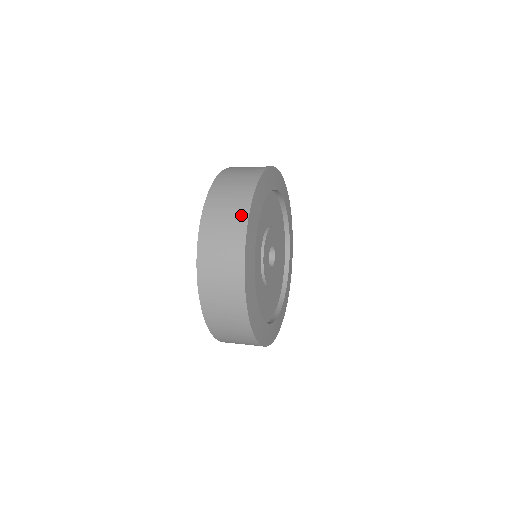
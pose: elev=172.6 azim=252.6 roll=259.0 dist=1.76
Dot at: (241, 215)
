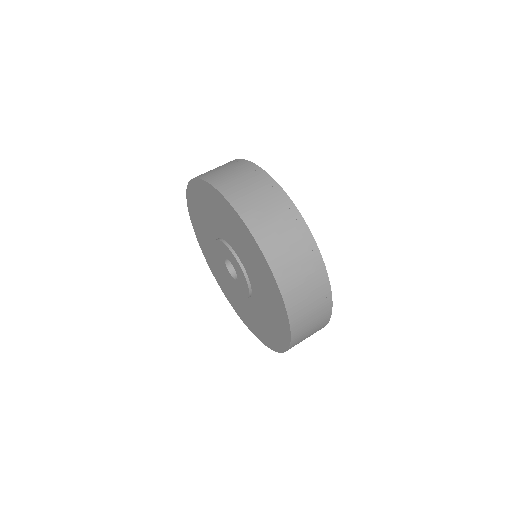
Dot at: (323, 288)
